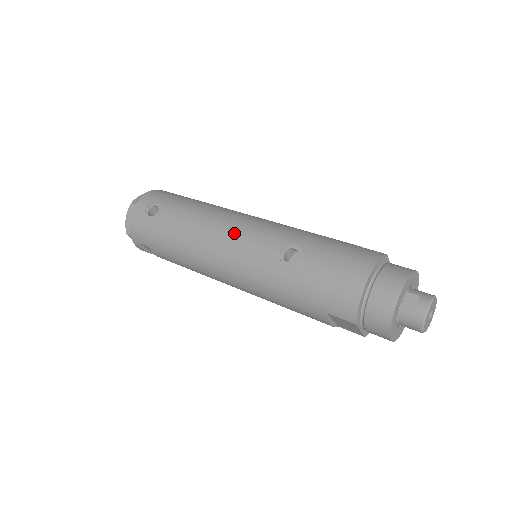
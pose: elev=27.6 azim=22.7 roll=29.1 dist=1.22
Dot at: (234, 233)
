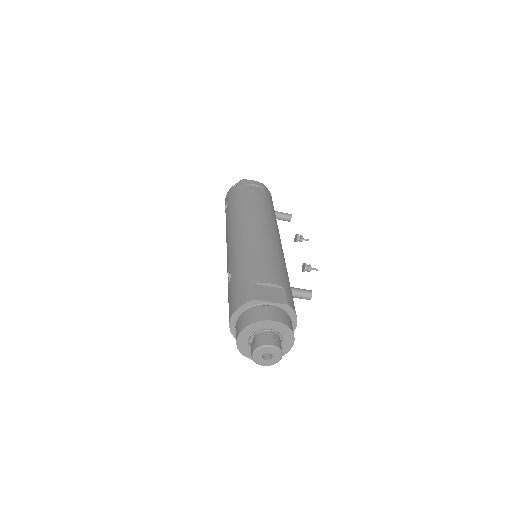
Dot at: (228, 245)
